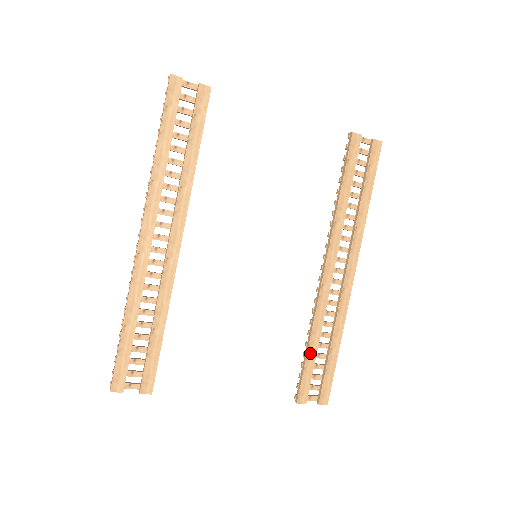
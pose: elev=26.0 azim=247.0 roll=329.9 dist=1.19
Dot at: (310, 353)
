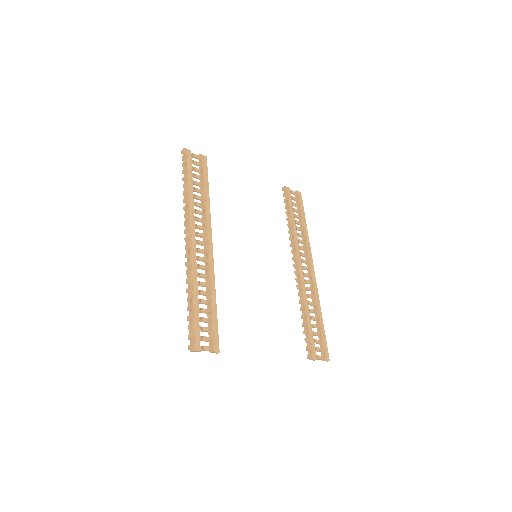
Dot at: (307, 322)
